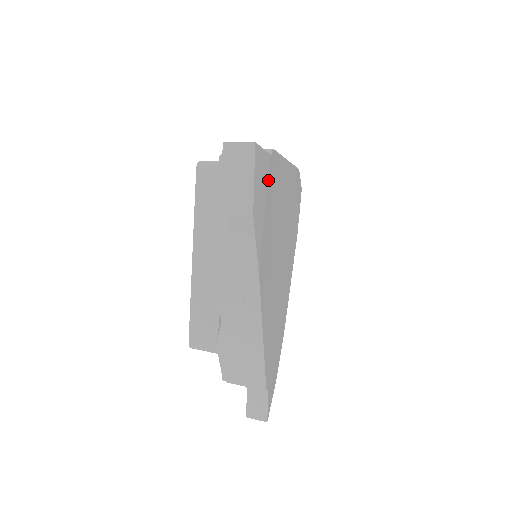
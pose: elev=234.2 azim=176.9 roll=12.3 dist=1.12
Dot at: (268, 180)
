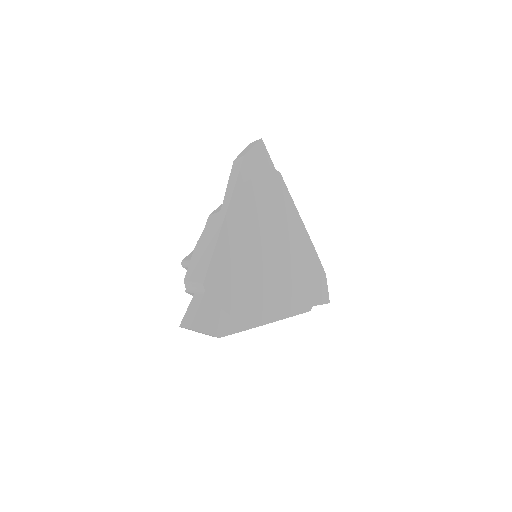
Dot at: (267, 173)
